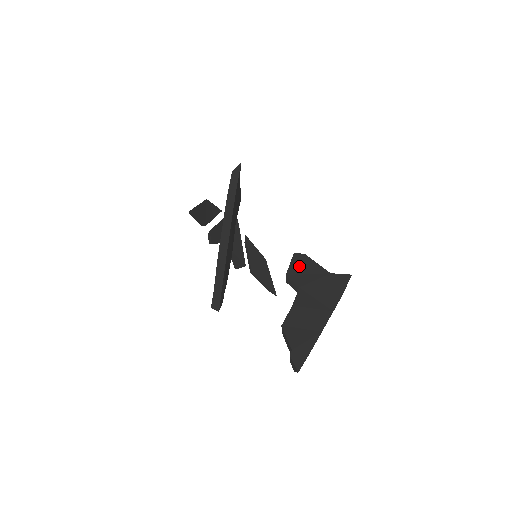
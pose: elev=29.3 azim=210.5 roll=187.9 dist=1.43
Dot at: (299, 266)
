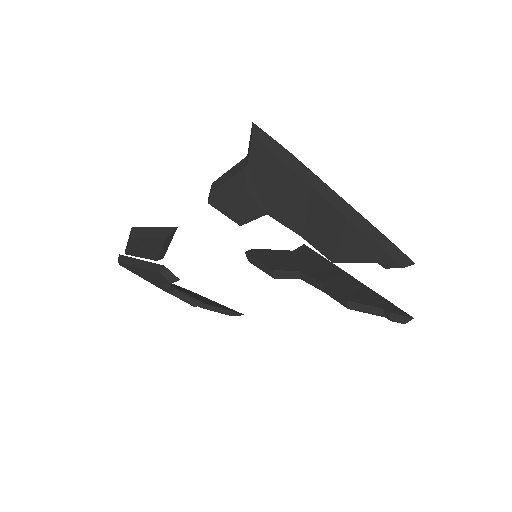
Dot at: (267, 258)
